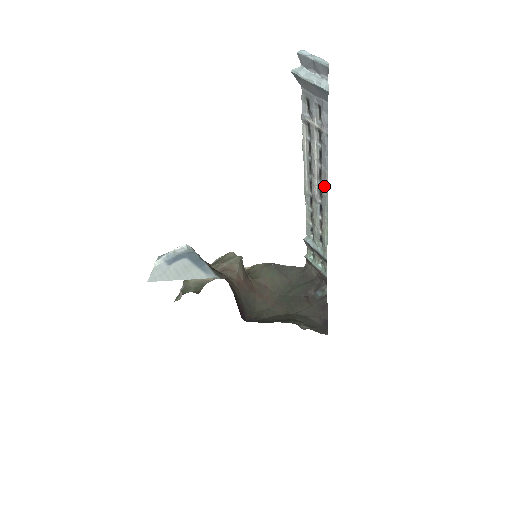
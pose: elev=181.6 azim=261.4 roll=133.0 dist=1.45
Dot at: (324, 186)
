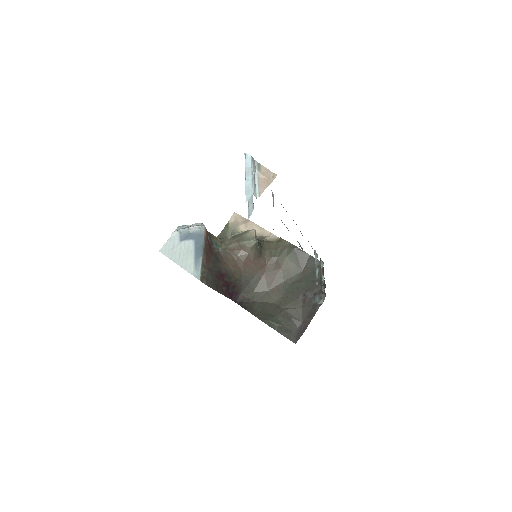
Dot at: occluded
